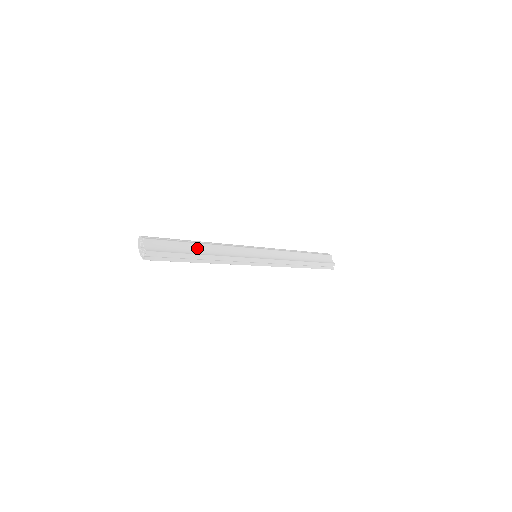
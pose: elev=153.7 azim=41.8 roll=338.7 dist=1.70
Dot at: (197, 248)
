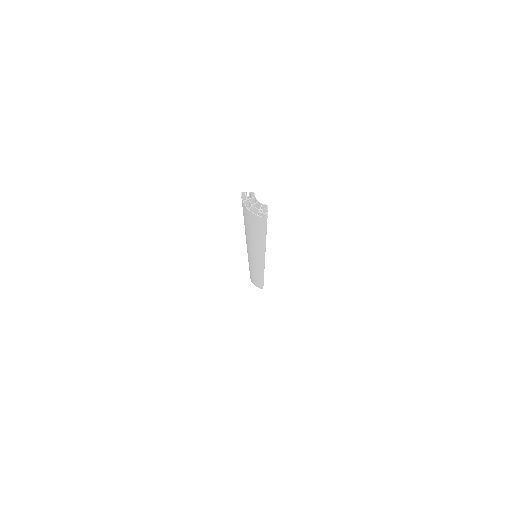
Dot at: occluded
